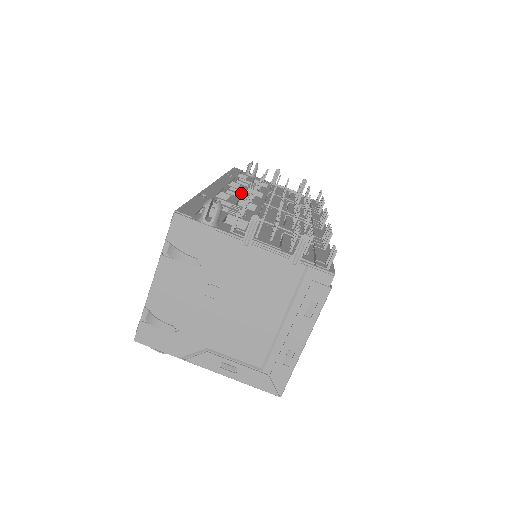
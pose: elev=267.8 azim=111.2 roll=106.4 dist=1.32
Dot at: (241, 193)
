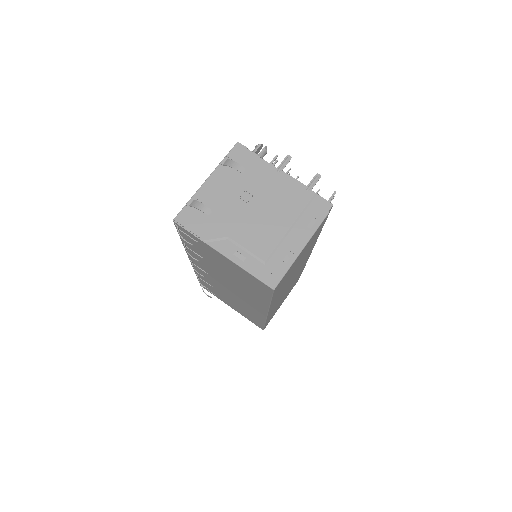
Dot at: occluded
